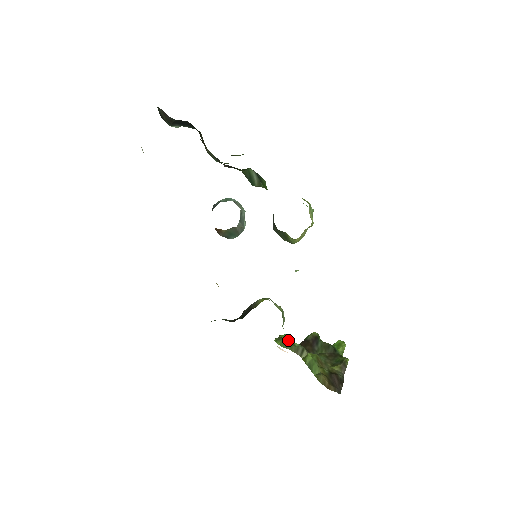
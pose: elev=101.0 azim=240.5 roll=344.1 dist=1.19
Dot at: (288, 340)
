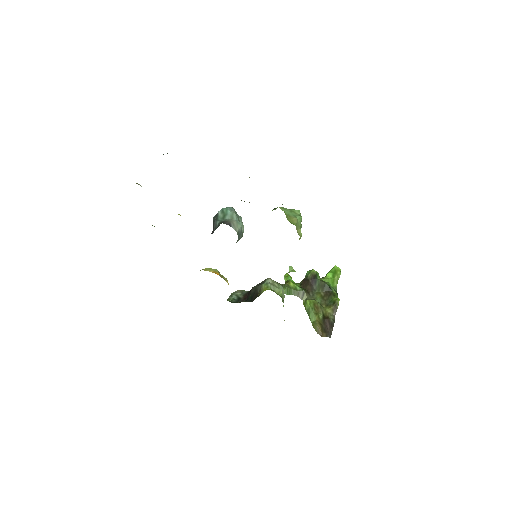
Dot at: (291, 285)
